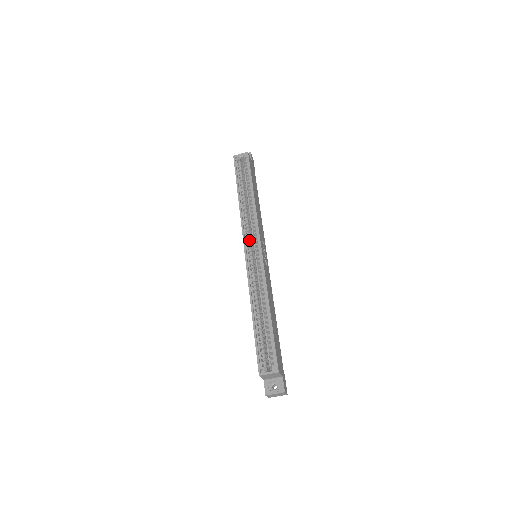
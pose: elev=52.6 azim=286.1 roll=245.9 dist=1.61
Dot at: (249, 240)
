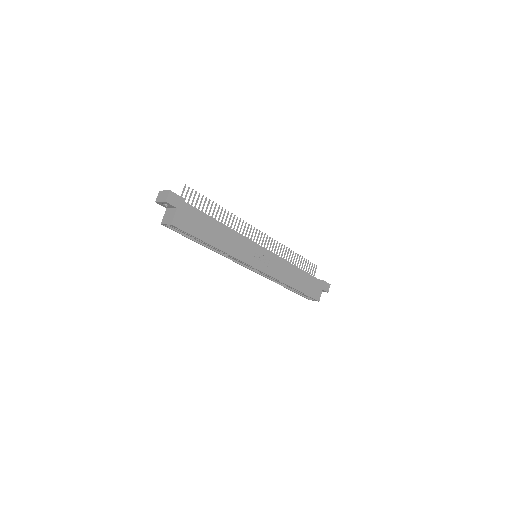
Dot at: (244, 263)
